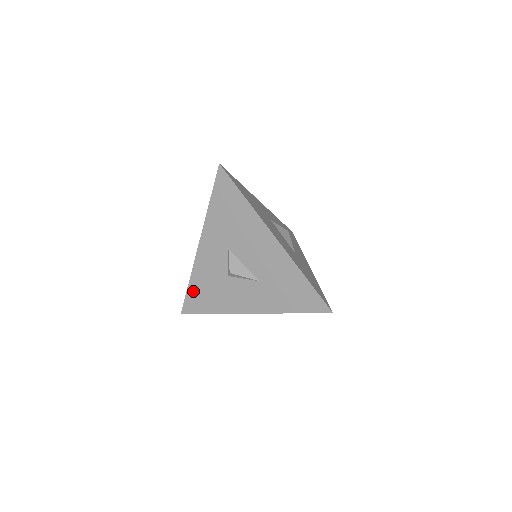
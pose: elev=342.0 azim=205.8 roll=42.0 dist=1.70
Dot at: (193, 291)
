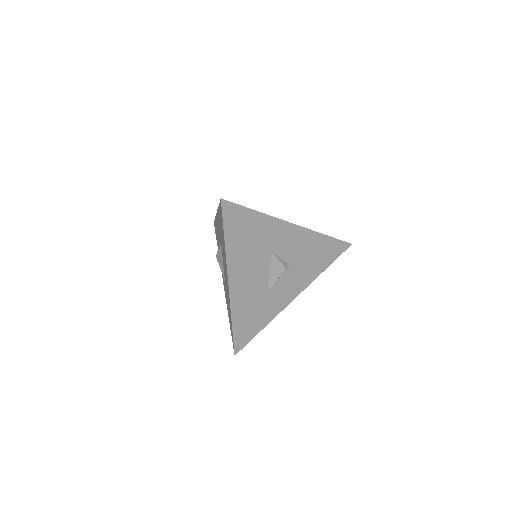
Dot at: (215, 225)
